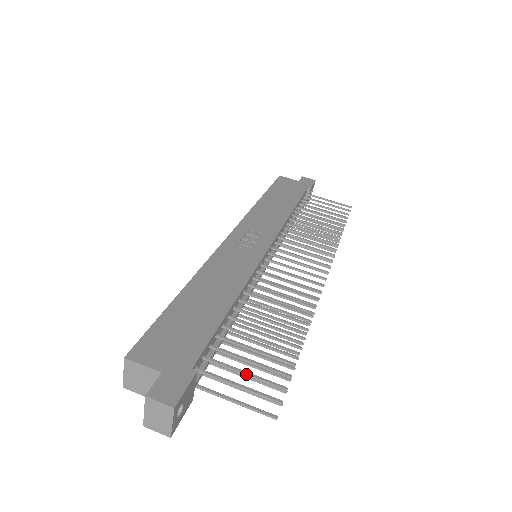
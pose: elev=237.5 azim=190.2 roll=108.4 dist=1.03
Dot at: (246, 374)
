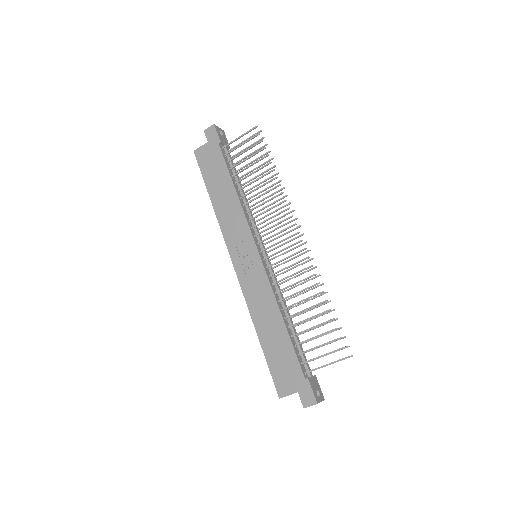
Dot at: occluded
